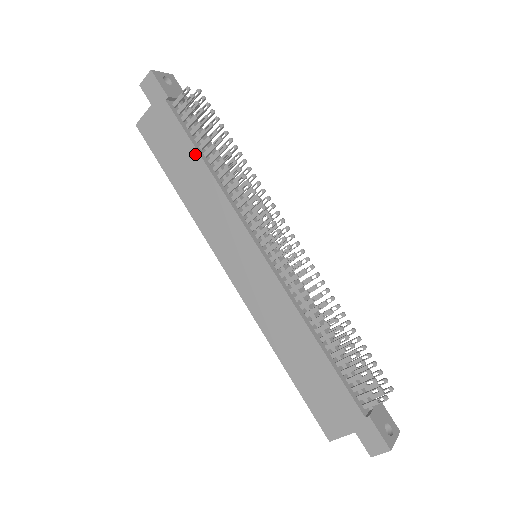
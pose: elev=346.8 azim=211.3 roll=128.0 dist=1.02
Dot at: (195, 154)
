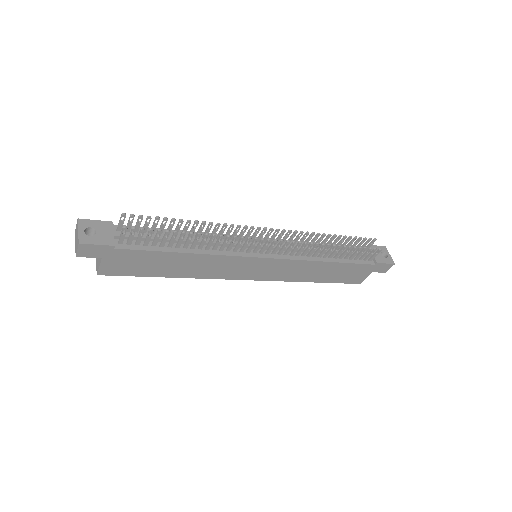
Dot at: (173, 255)
